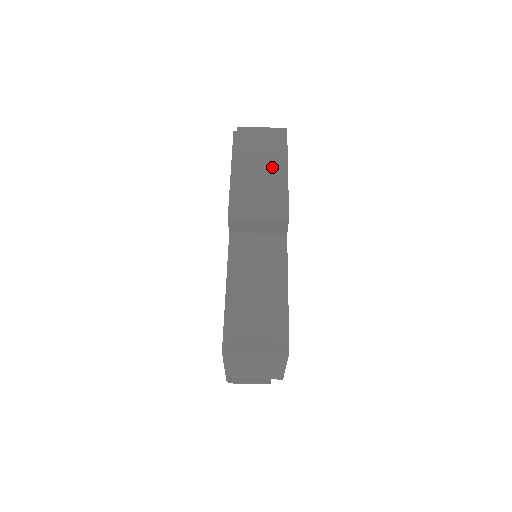
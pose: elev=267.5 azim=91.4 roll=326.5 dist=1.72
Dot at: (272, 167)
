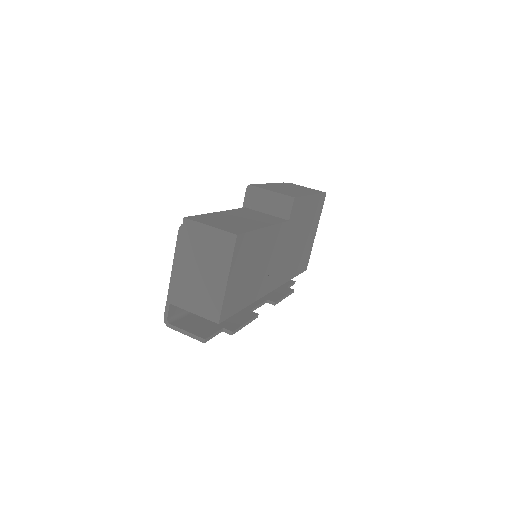
Dot at: (301, 191)
